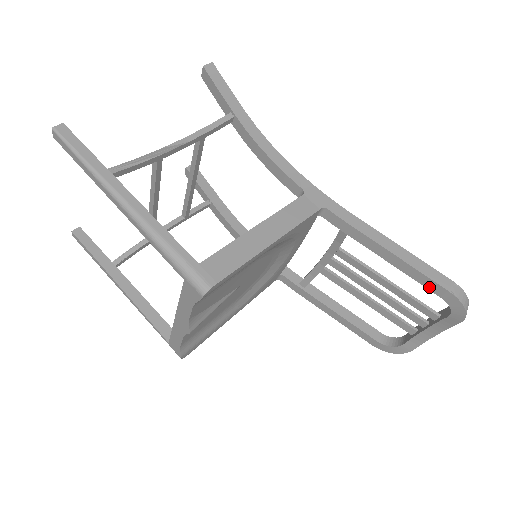
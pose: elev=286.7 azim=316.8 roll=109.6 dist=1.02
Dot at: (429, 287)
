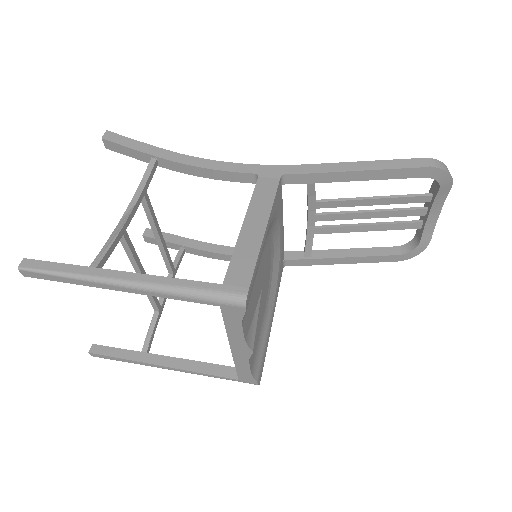
Dot at: (408, 176)
